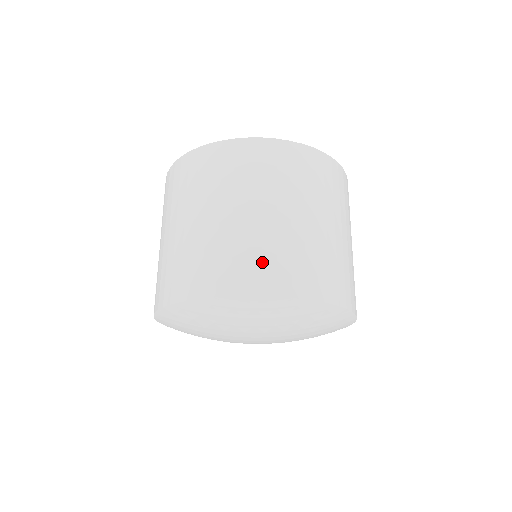
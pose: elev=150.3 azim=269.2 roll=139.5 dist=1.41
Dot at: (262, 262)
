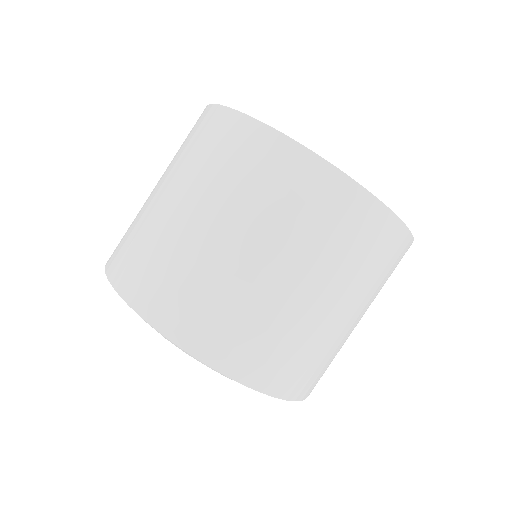
Dot at: (193, 302)
